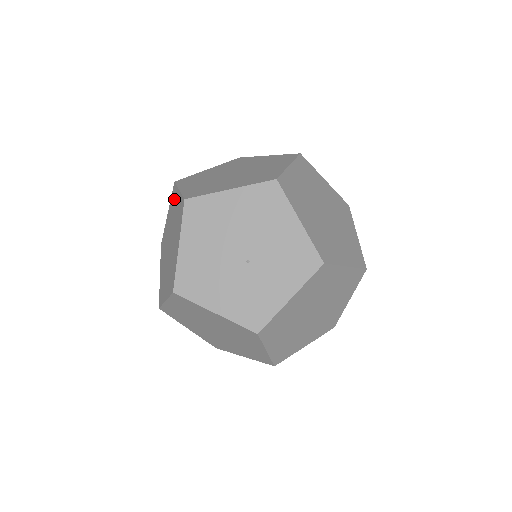
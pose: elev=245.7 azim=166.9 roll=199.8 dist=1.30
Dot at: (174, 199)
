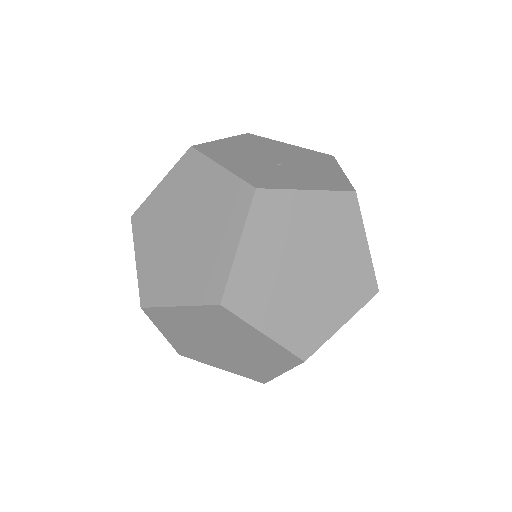
Dot at: occluded
